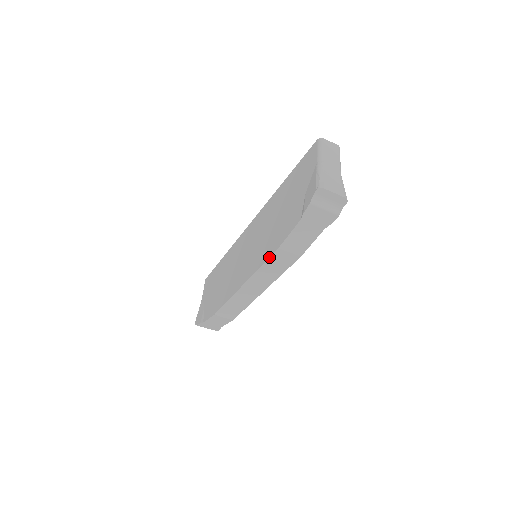
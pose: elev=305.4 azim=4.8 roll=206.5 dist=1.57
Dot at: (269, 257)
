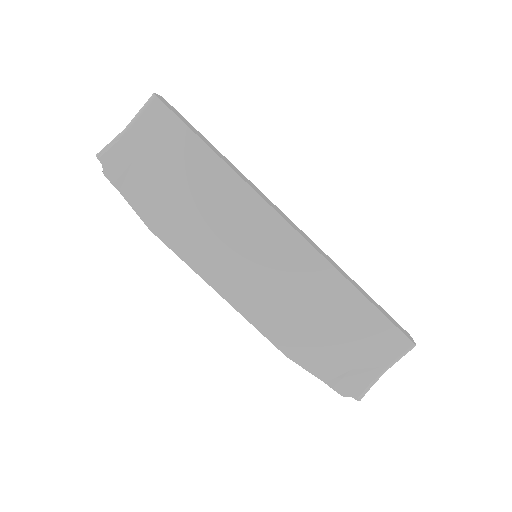
Dot at: (272, 343)
